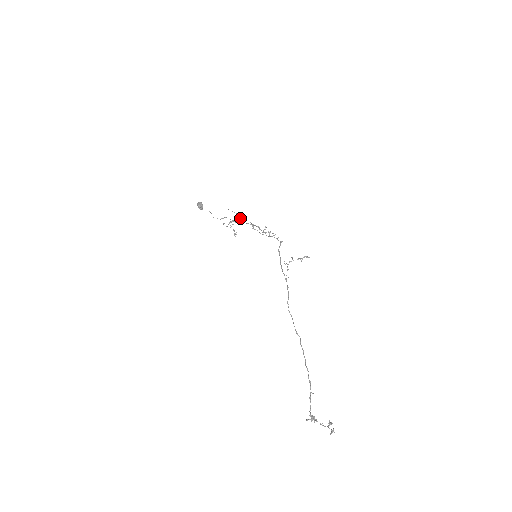
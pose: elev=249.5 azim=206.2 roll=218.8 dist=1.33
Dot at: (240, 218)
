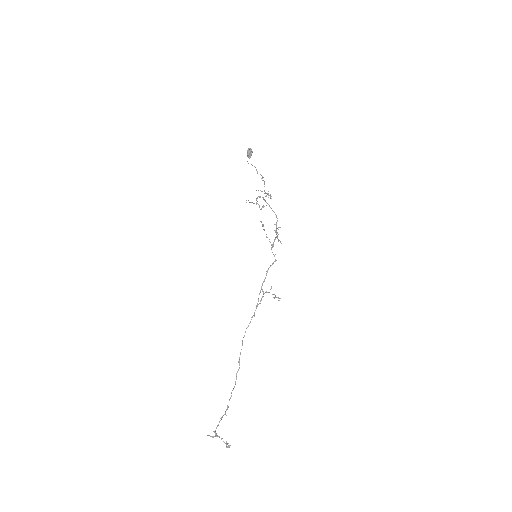
Dot at: (270, 196)
